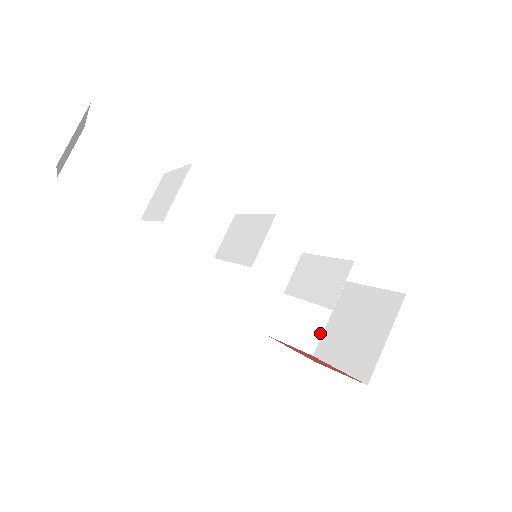
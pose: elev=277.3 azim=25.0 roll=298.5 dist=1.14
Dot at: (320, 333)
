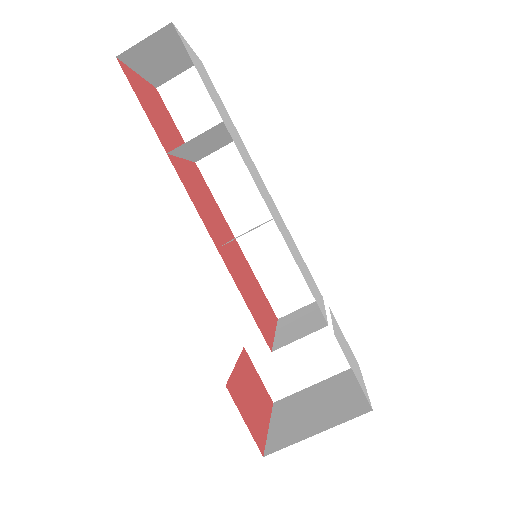
Dot at: (296, 389)
